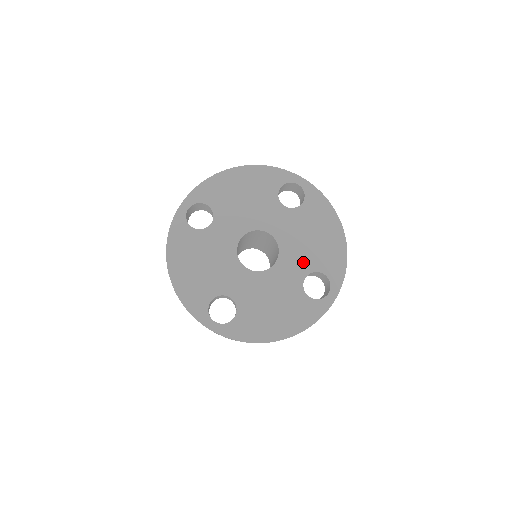
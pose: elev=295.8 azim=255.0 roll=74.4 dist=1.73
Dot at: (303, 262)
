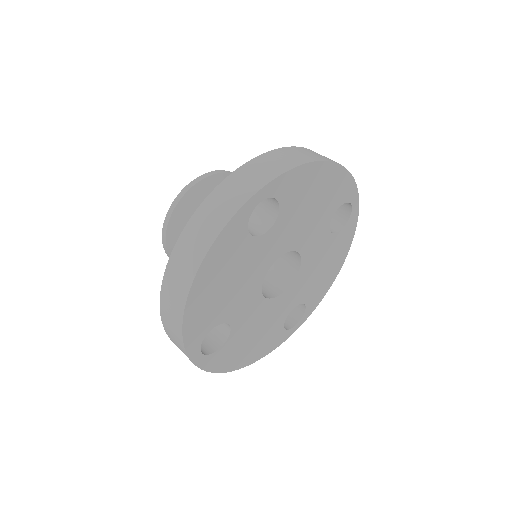
Dot at: (320, 226)
